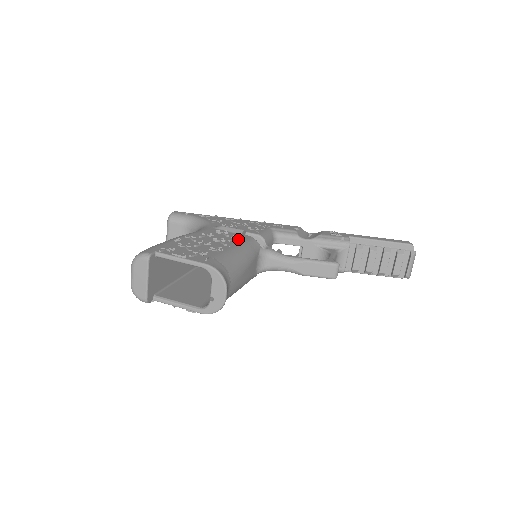
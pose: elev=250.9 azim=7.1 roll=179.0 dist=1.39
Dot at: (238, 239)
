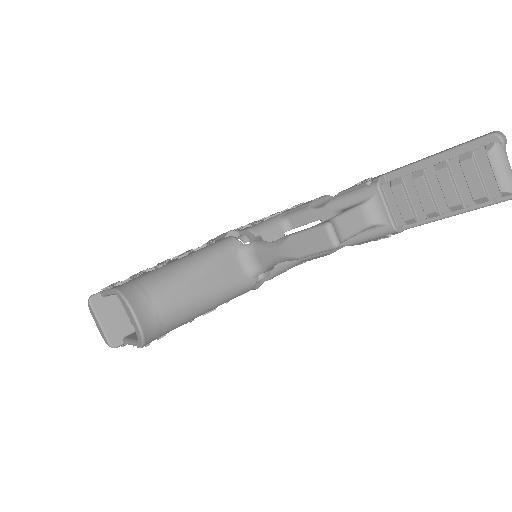
Dot at: (207, 245)
